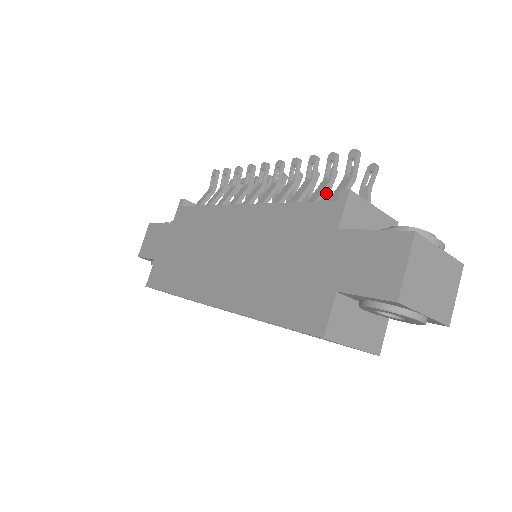
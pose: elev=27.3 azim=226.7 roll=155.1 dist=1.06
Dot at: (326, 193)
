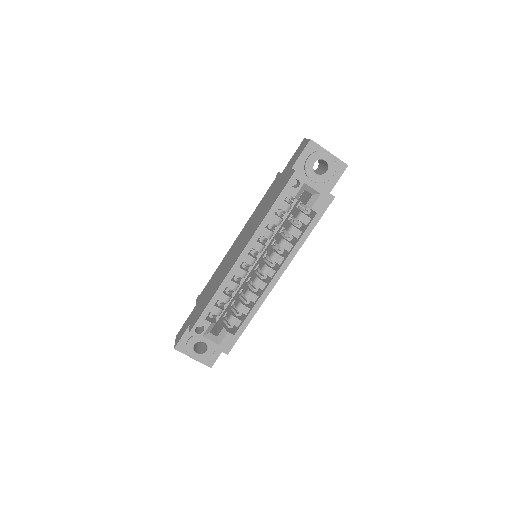
Dot at: occluded
